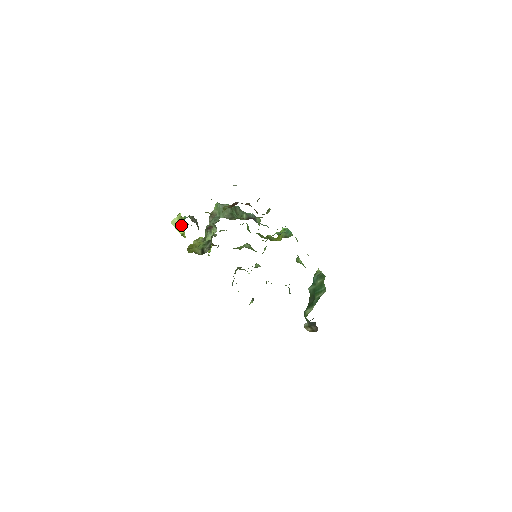
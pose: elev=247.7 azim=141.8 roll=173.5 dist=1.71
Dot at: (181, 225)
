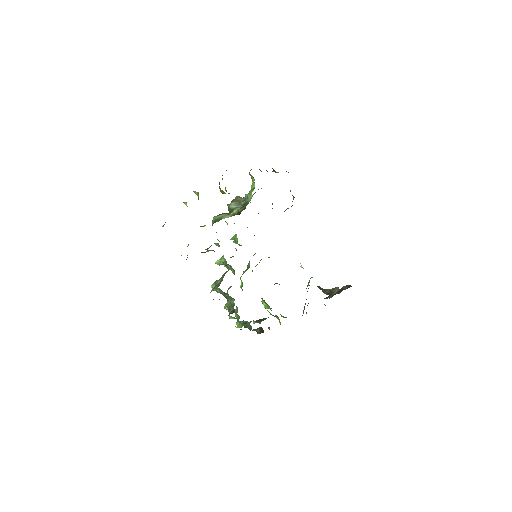
Dot at: occluded
